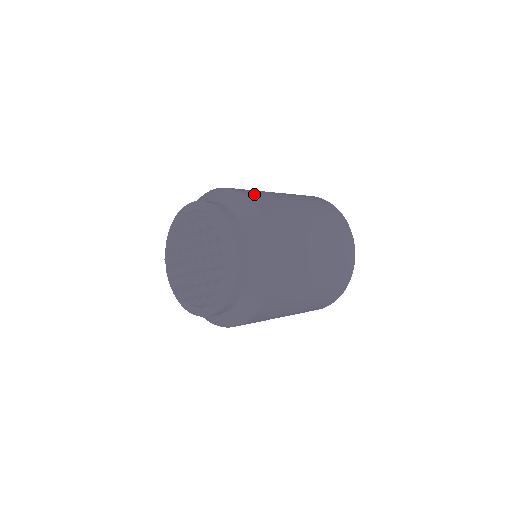
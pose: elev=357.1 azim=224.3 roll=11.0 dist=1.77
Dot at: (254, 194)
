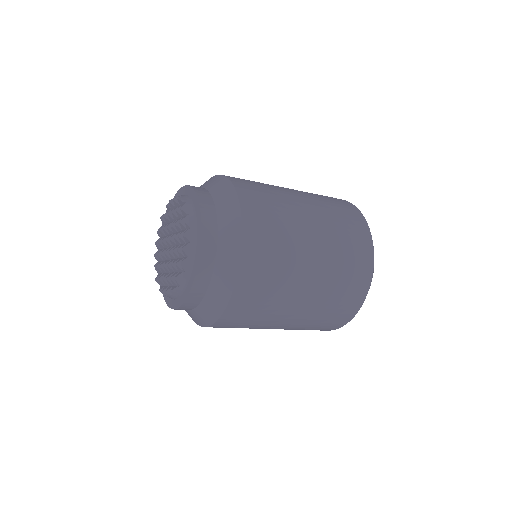
Dot at: (248, 185)
